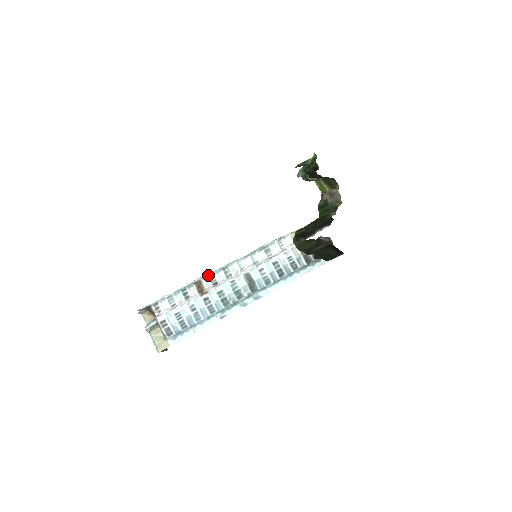
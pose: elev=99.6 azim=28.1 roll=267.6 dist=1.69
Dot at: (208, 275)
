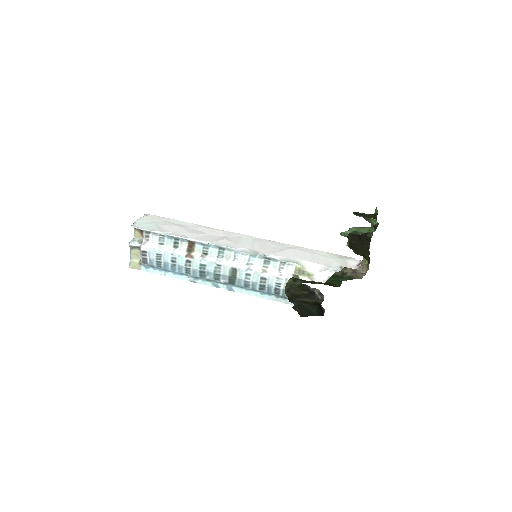
Dot at: (204, 244)
